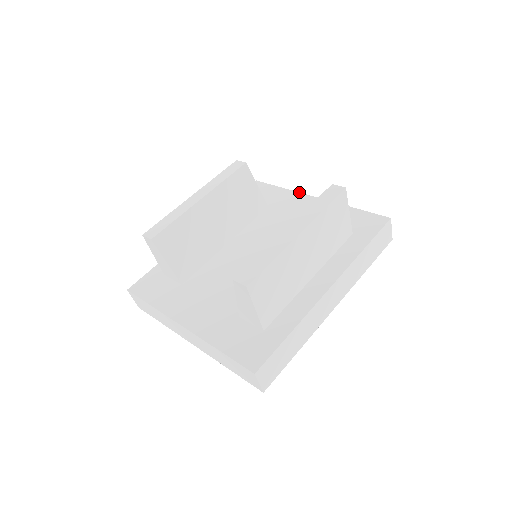
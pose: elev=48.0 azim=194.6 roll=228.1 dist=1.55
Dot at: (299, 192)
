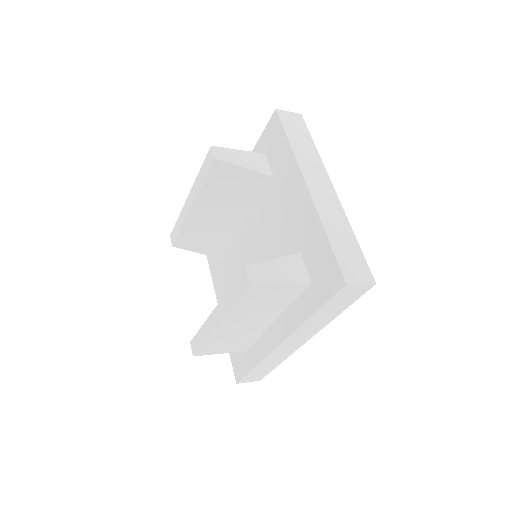
Dot at: (297, 164)
